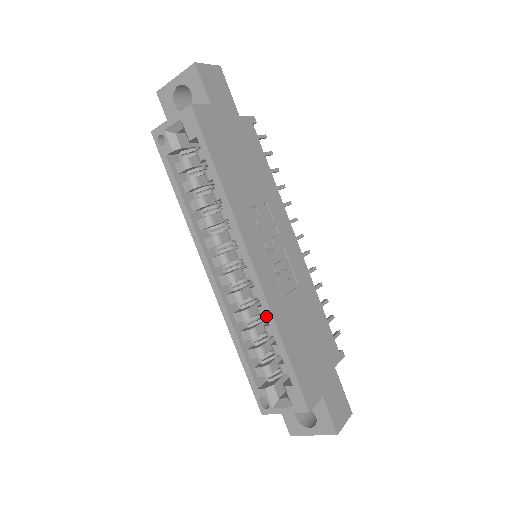
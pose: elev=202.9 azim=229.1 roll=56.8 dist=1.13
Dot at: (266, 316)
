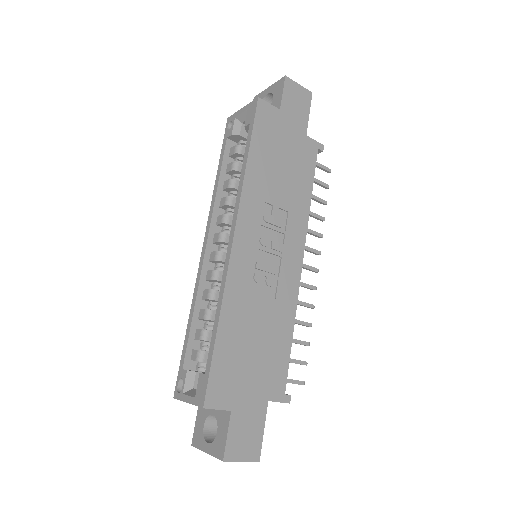
Dot at: (219, 294)
